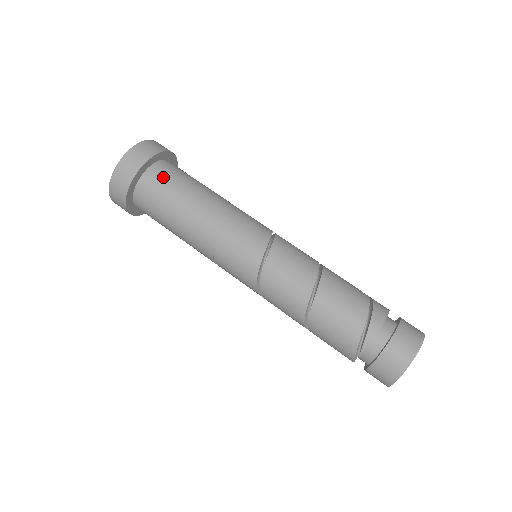
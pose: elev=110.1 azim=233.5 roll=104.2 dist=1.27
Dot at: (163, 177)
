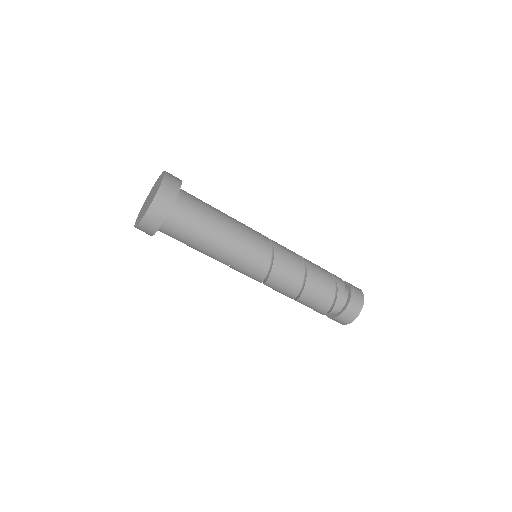
Dot at: (186, 213)
